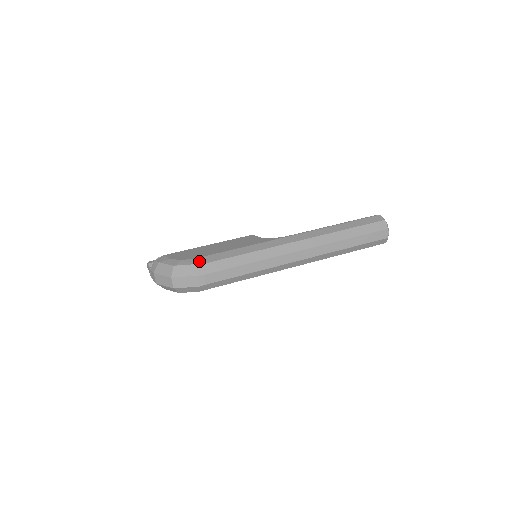
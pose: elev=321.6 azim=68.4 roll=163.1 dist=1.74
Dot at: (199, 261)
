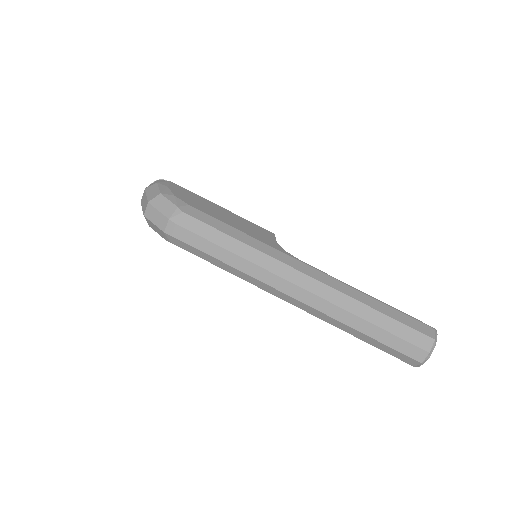
Dot at: (186, 208)
